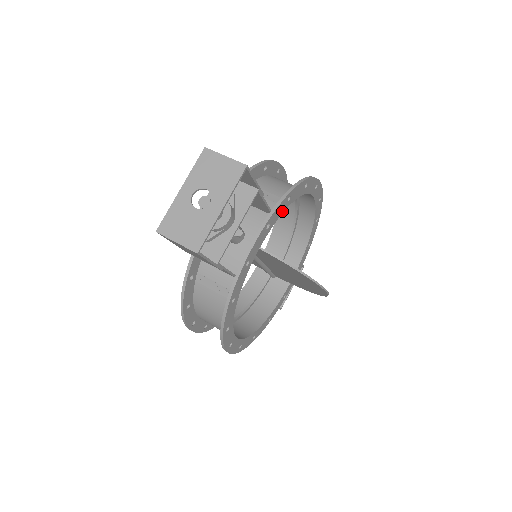
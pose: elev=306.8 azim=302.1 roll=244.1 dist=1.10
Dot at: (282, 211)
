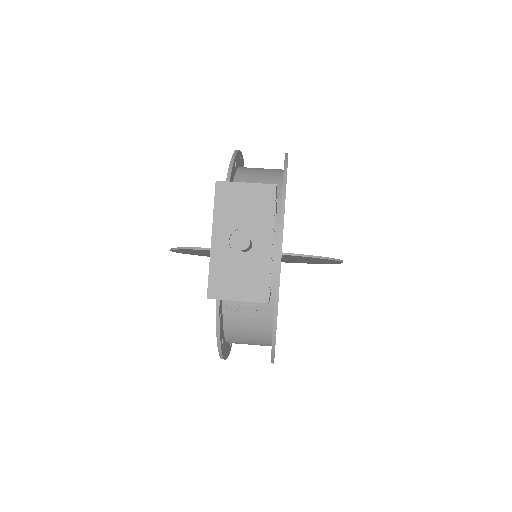
Dot at: occluded
